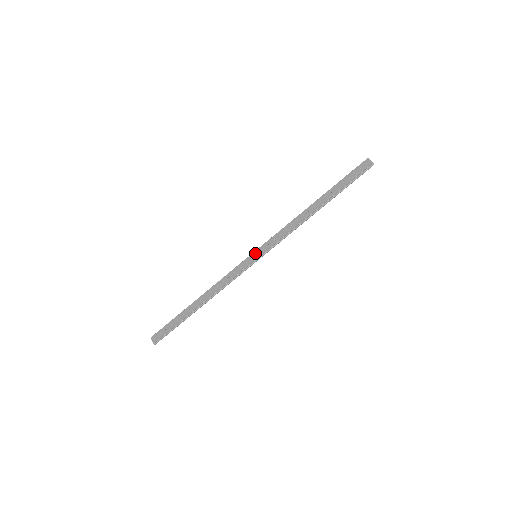
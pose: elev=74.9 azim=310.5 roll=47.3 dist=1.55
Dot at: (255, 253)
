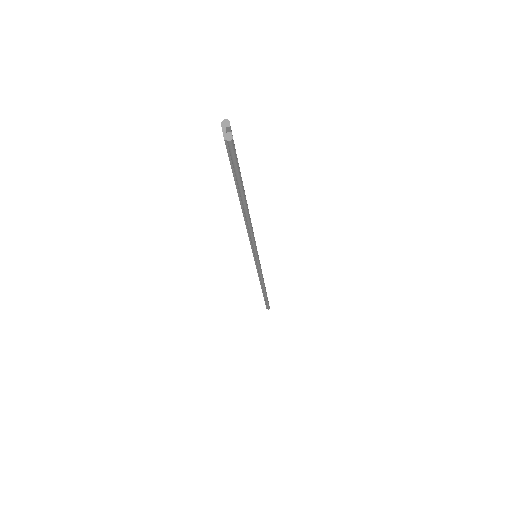
Dot at: occluded
